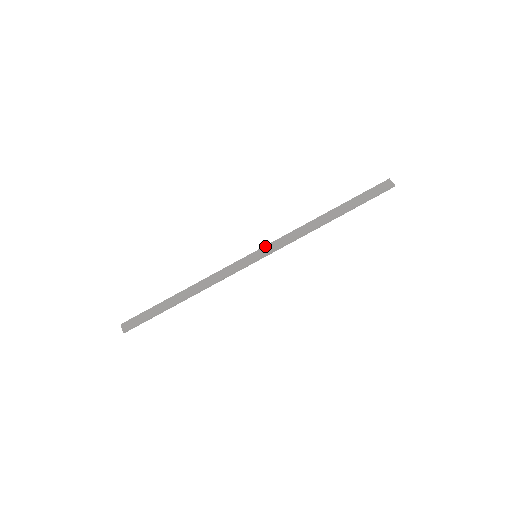
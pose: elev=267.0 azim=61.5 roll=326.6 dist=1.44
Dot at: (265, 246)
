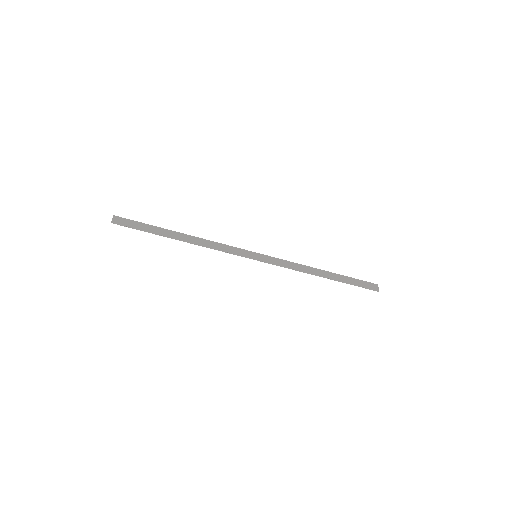
Dot at: (267, 255)
